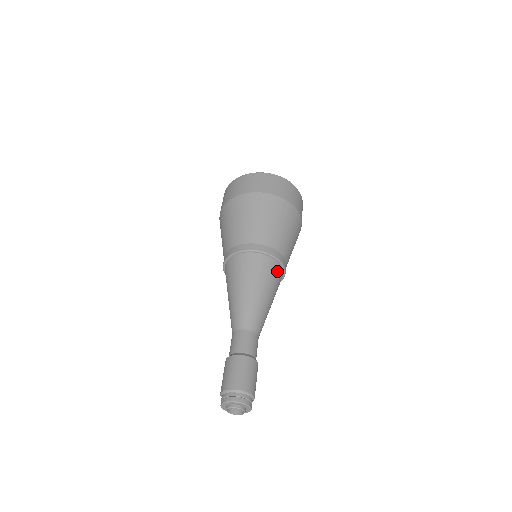
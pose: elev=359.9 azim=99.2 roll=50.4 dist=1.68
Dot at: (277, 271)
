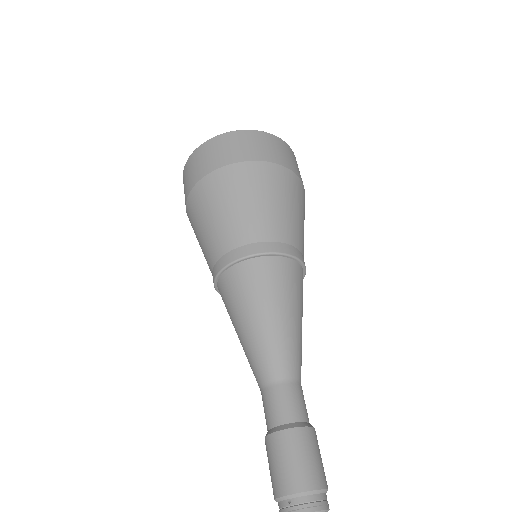
Dot at: (284, 270)
